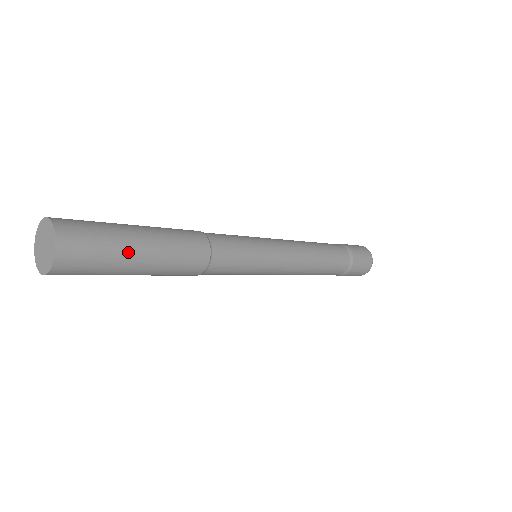
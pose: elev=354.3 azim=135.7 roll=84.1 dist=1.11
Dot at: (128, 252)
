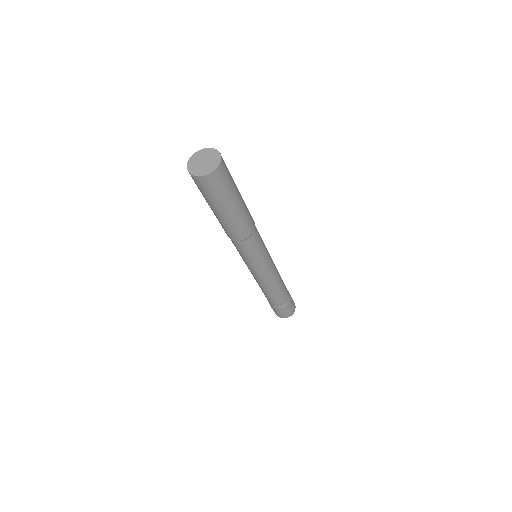
Dot at: (234, 196)
